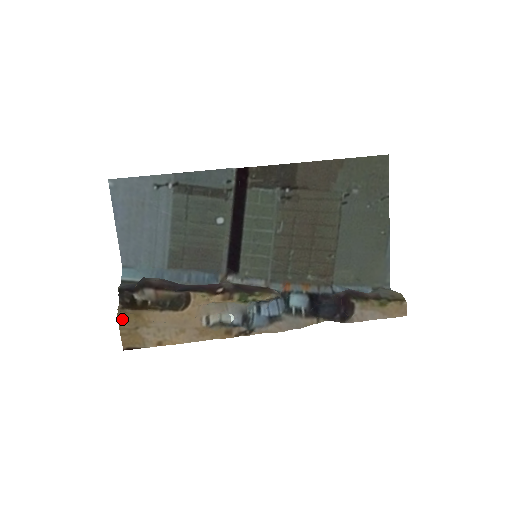
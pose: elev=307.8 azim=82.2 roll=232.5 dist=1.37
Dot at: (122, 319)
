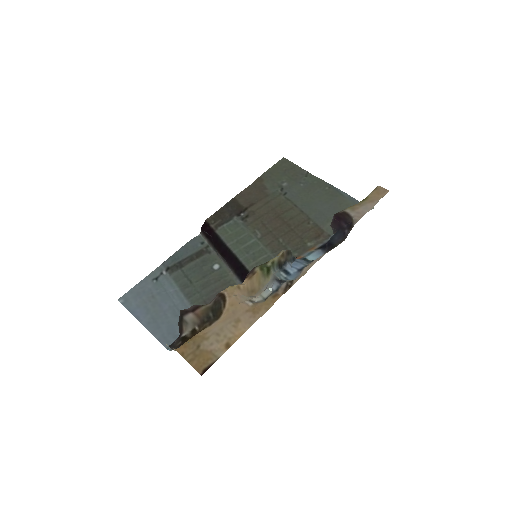
Dot at: (181, 349)
